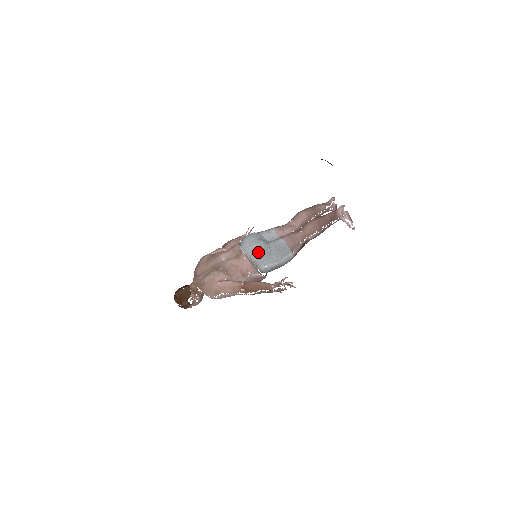
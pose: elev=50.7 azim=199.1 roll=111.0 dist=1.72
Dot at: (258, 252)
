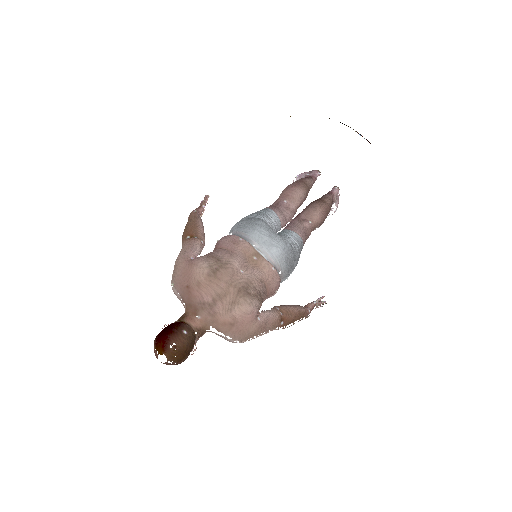
Dot at: (289, 259)
